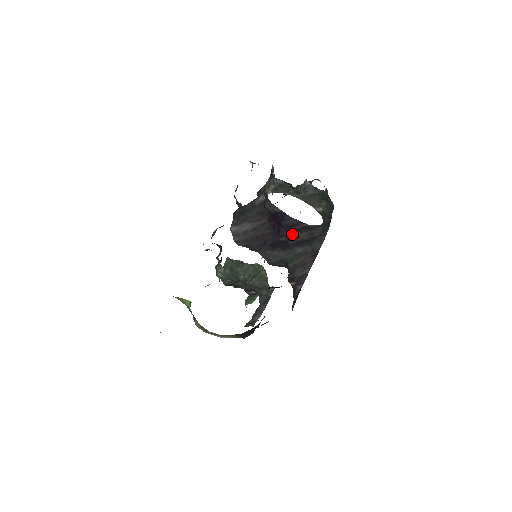
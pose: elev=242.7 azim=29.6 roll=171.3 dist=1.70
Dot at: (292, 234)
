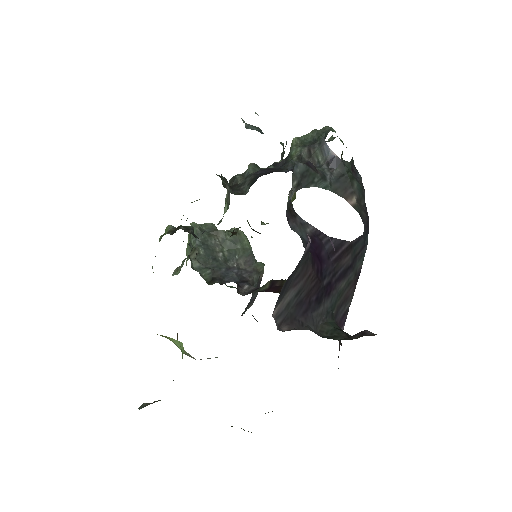
Dot at: (335, 266)
